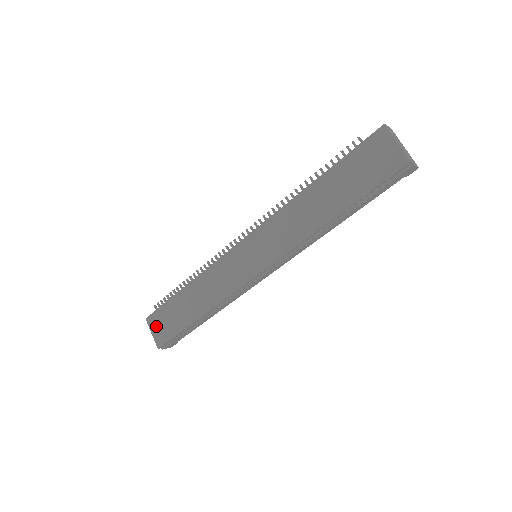
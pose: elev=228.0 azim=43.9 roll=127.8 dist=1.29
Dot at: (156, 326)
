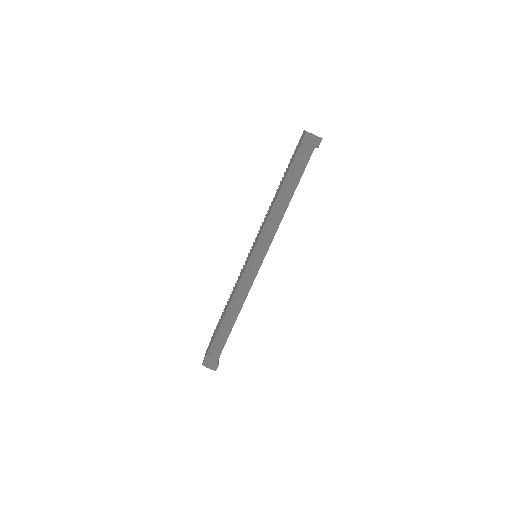
Dot at: (207, 349)
